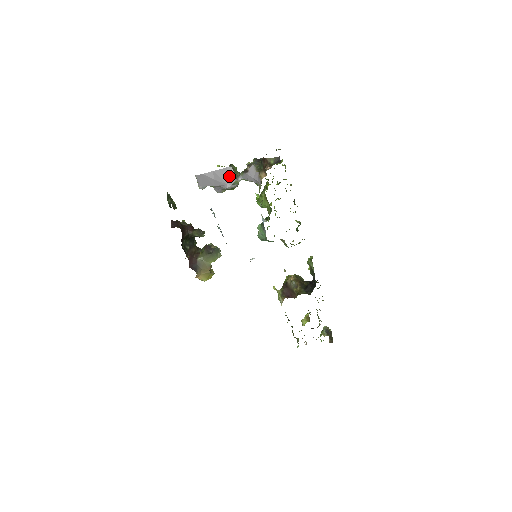
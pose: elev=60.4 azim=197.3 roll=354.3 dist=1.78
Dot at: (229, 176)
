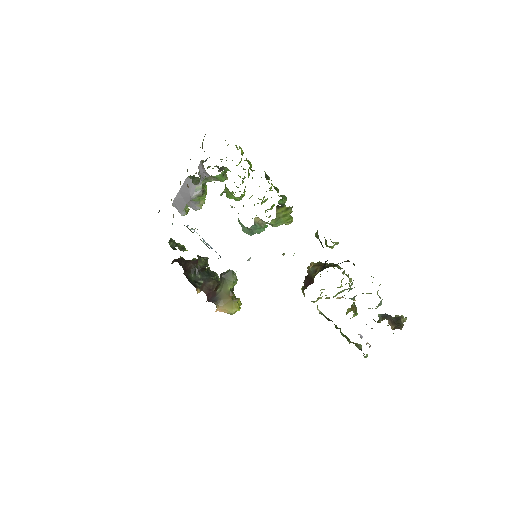
Dot at: (189, 186)
